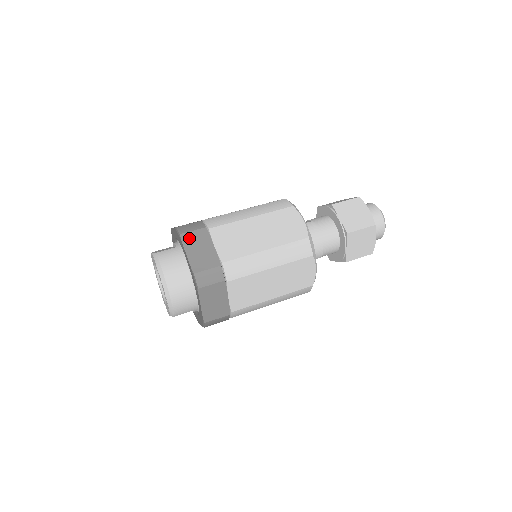
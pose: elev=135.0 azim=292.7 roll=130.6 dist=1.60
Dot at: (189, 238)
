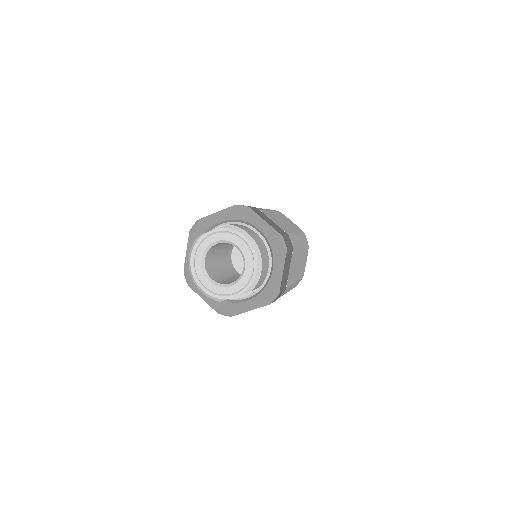
Dot at: (256, 211)
